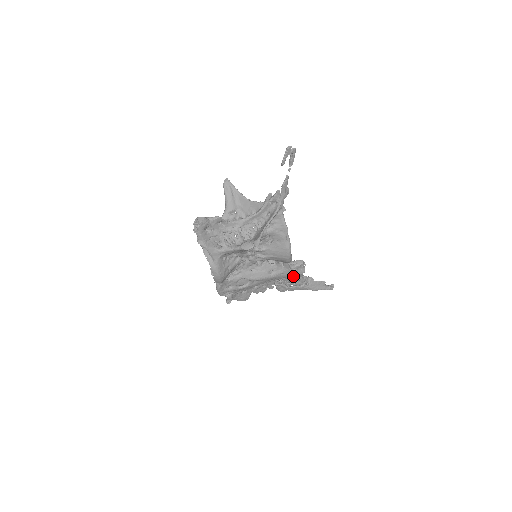
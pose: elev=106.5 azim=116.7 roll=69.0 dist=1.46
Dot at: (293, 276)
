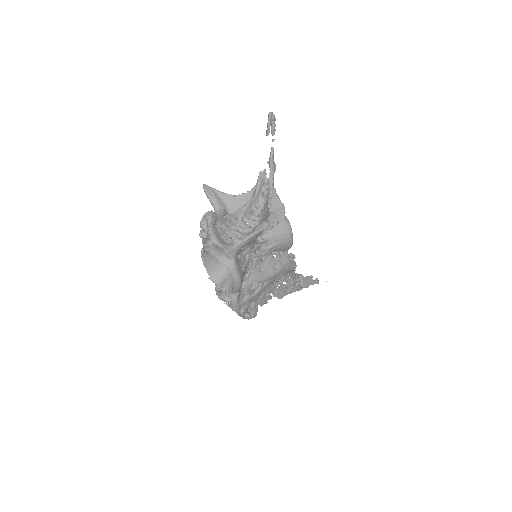
Dot at: (292, 269)
